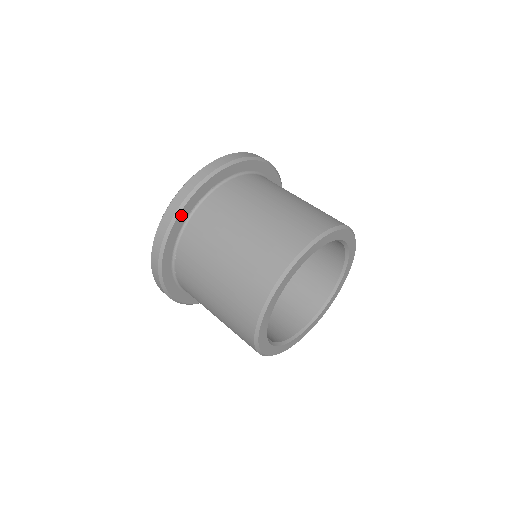
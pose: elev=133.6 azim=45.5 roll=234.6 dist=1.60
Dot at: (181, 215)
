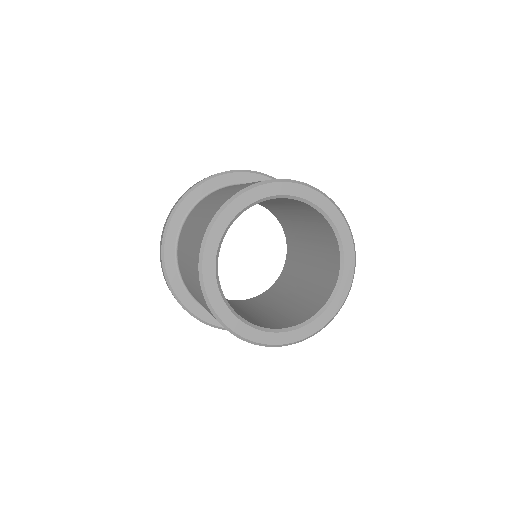
Dot at: (168, 242)
